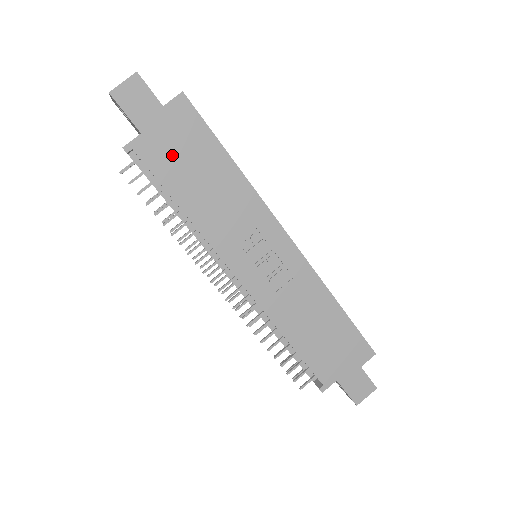
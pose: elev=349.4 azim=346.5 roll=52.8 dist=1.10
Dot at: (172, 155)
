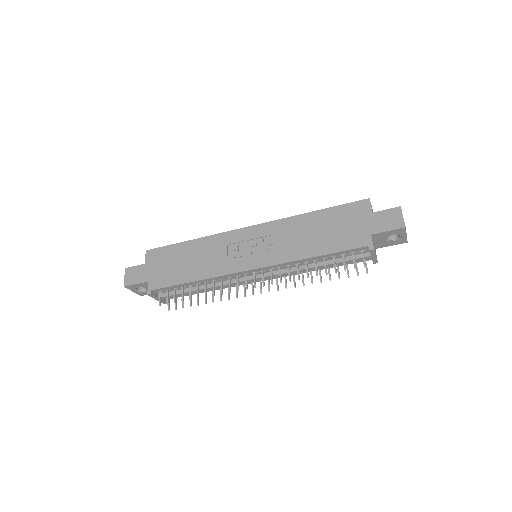
Dot at: (167, 271)
